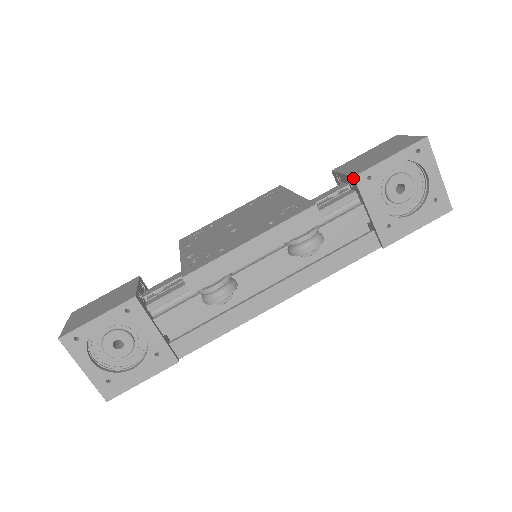
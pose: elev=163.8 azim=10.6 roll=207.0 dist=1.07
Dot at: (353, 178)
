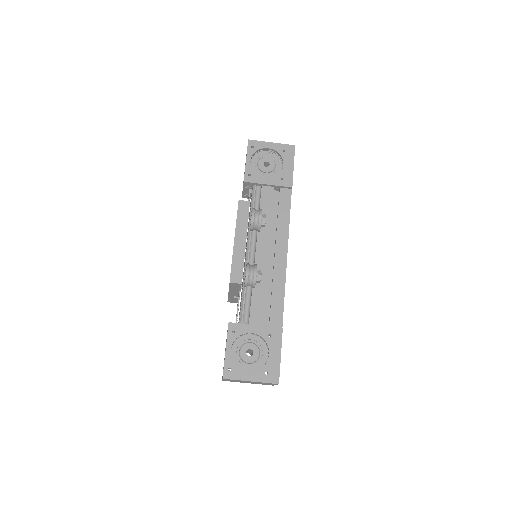
Dot at: (244, 183)
